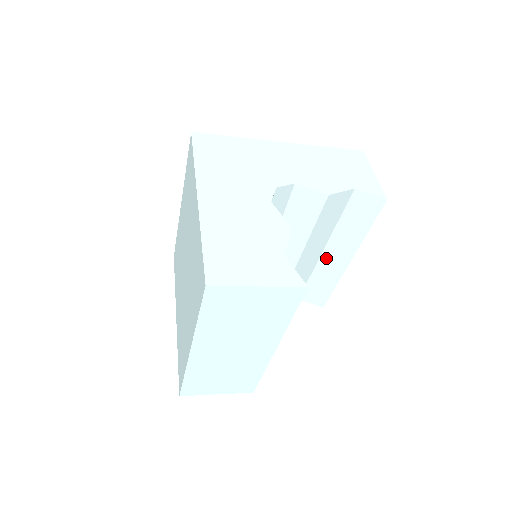
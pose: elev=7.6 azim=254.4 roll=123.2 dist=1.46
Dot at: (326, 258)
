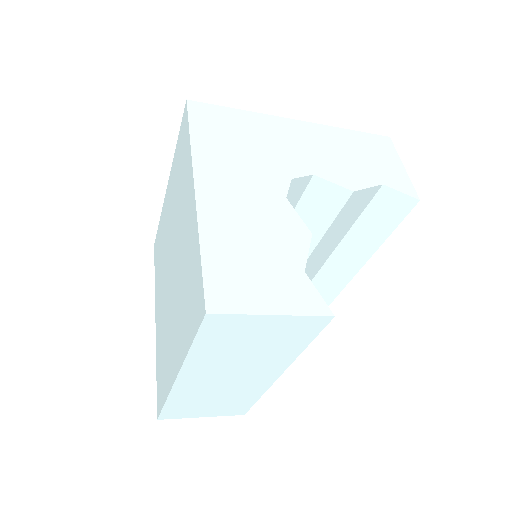
Dot at: (335, 260)
